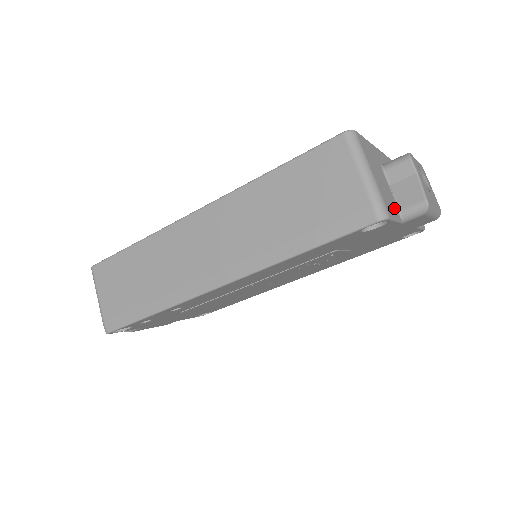
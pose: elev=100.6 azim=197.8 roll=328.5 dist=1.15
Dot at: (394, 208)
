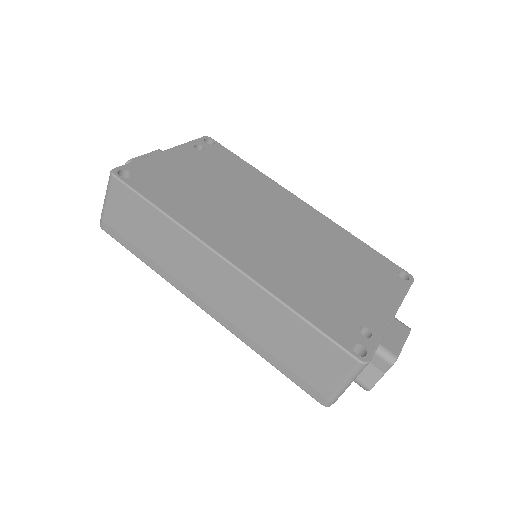
Dot at: occluded
